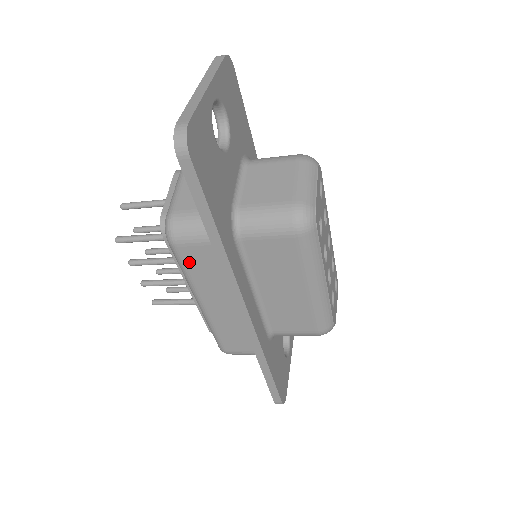
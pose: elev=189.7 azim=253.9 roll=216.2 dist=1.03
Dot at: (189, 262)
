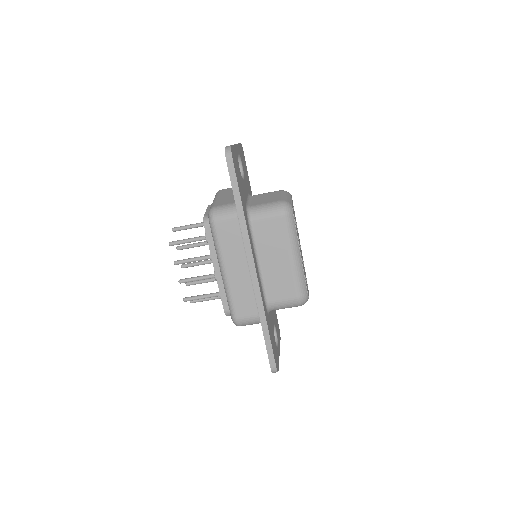
Dot at: (221, 235)
